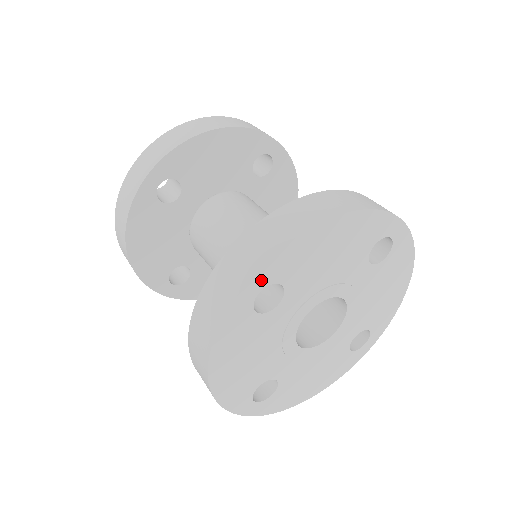
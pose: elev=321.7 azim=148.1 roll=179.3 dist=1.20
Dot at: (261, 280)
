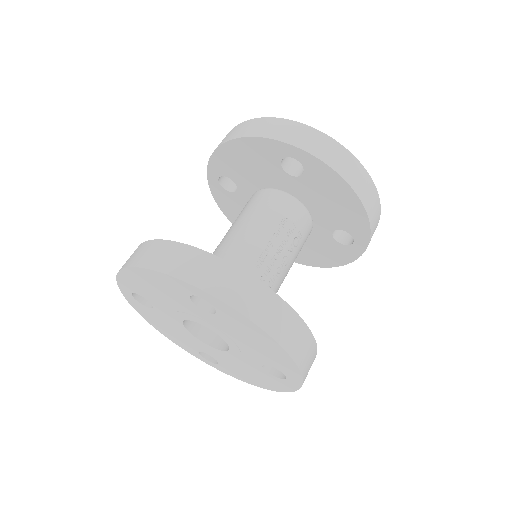
Dot at: (125, 288)
